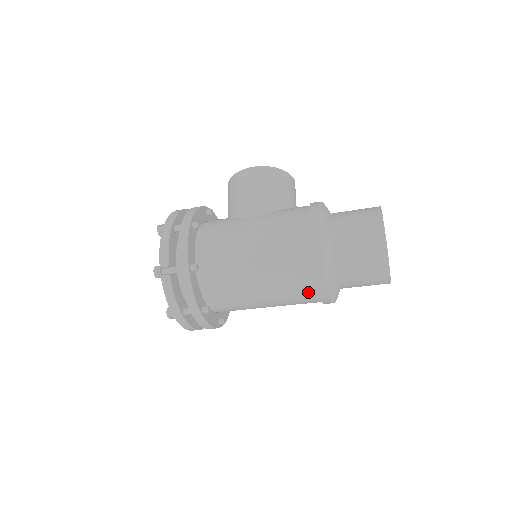
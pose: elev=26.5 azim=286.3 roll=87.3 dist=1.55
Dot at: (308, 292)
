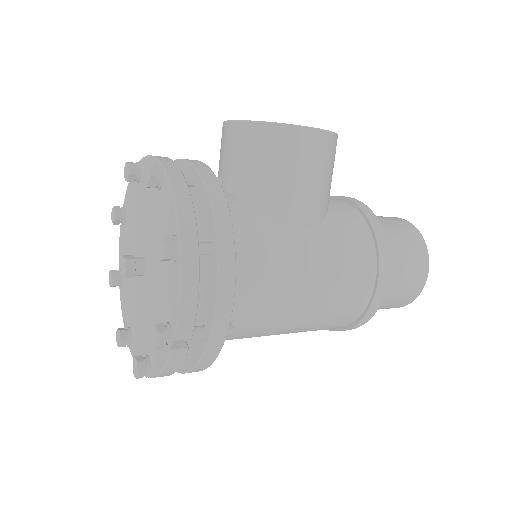
Dot at: occluded
